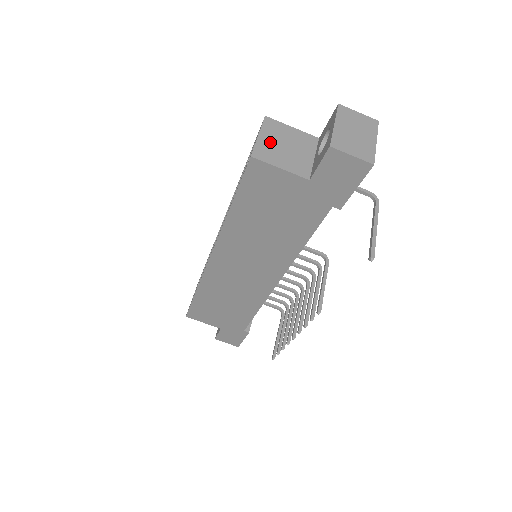
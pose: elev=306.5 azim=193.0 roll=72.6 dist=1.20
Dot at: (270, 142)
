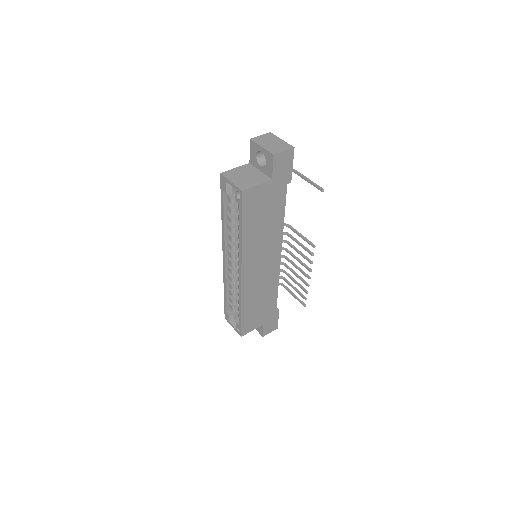
Dot at: (238, 180)
